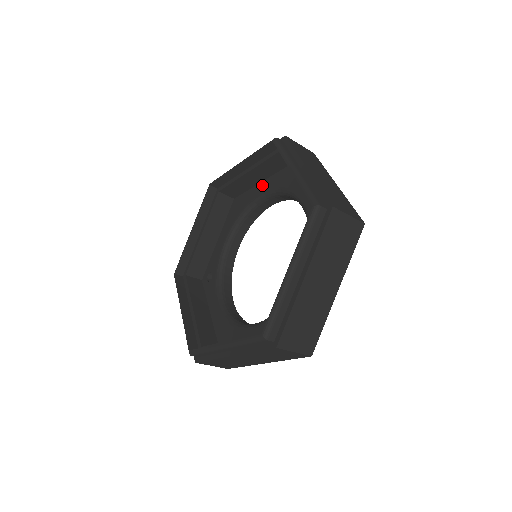
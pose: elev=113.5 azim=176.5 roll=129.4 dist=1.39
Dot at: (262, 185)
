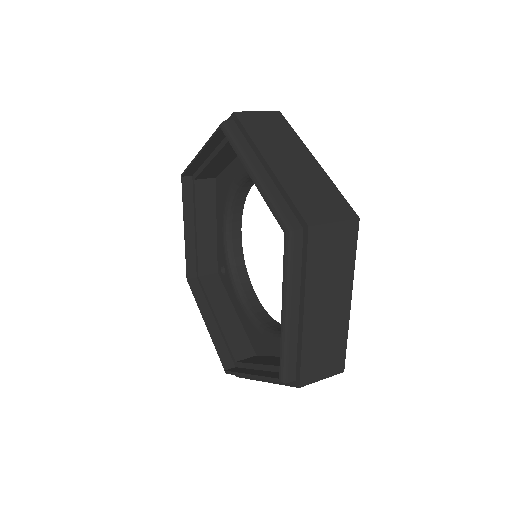
Dot at: (236, 164)
